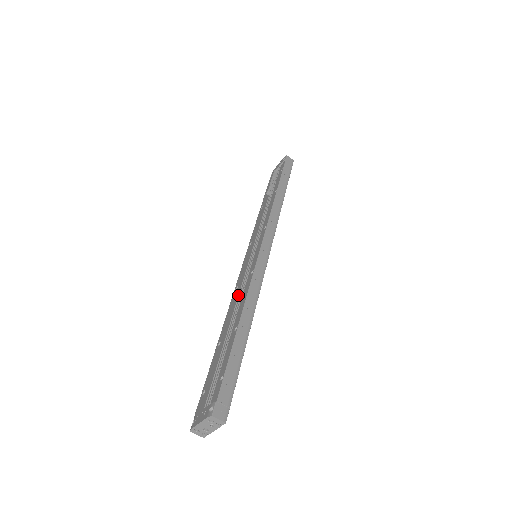
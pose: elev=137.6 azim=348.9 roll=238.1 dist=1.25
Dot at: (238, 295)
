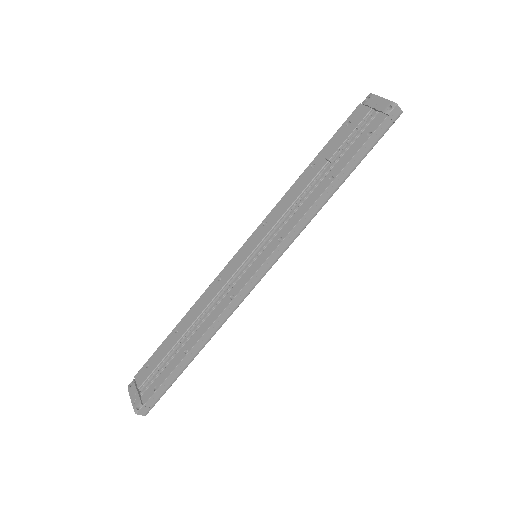
Dot at: (212, 299)
